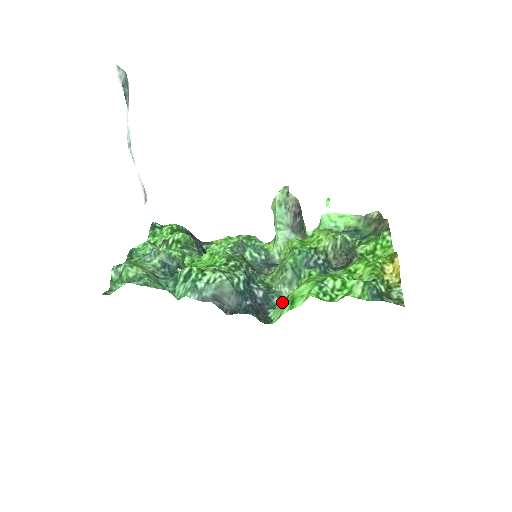
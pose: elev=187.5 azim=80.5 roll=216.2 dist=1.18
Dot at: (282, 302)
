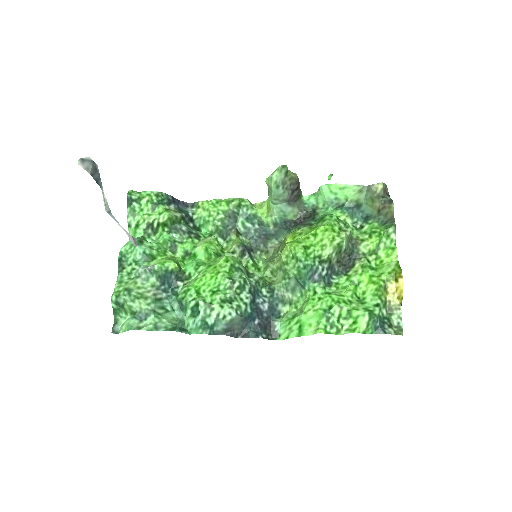
Dot at: (286, 307)
